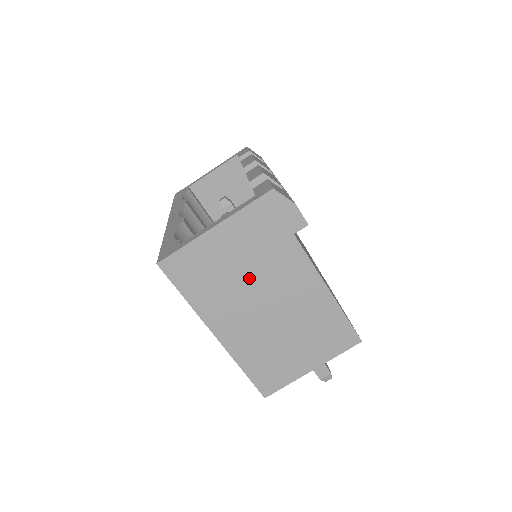
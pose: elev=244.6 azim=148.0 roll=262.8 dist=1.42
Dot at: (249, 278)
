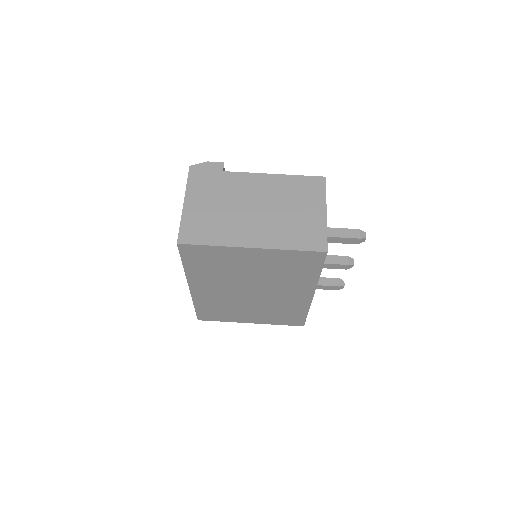
Dot at: (229, 206)
